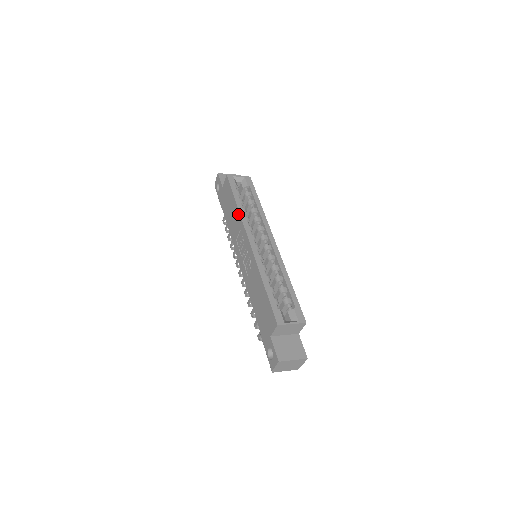
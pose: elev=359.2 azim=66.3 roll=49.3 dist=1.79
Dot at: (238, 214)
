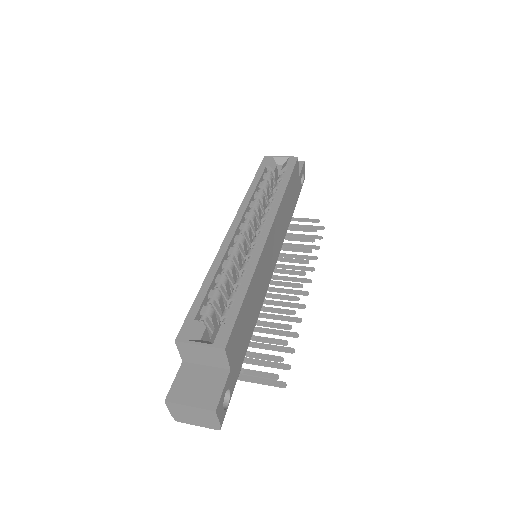
Dot at: occluded
